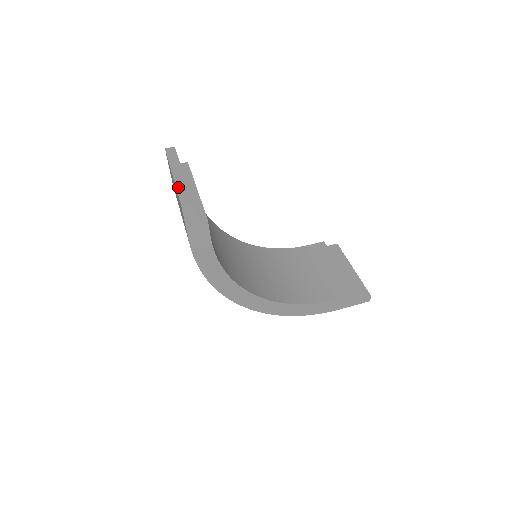
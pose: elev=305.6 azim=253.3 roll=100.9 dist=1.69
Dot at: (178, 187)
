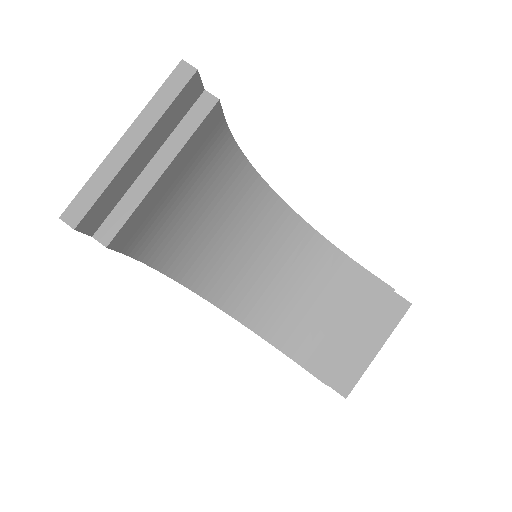
Dot at: (97, 174)
